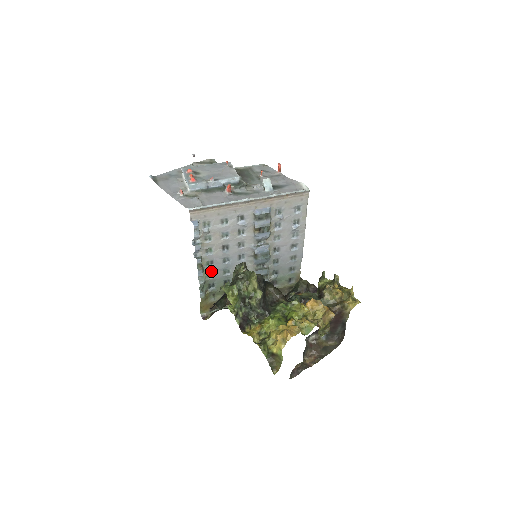
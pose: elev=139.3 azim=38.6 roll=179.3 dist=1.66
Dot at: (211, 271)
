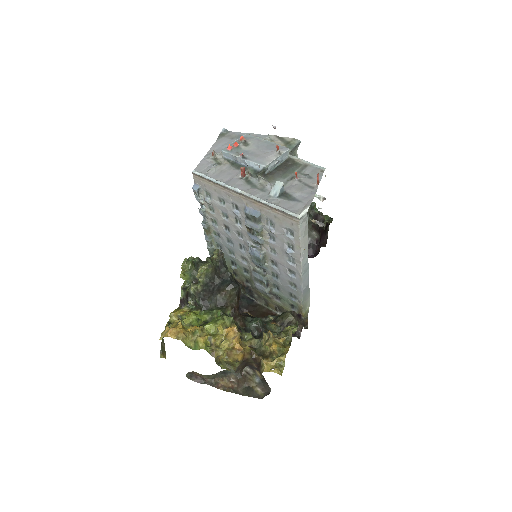
Dot at: (219, 243)
